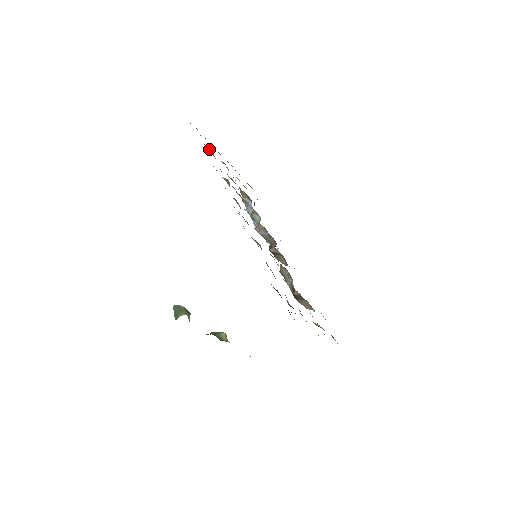
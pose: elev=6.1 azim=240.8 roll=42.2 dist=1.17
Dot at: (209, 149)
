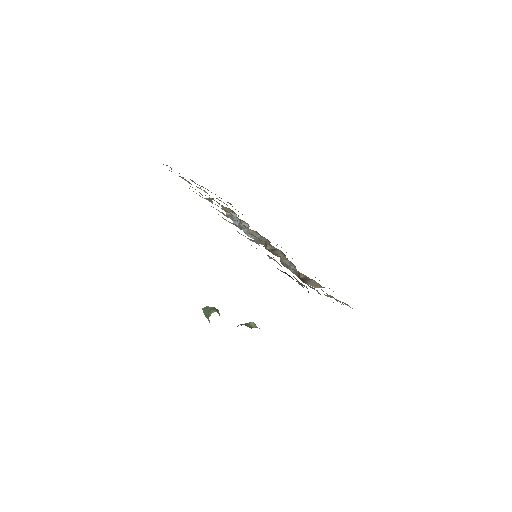
Dot at: occluded
